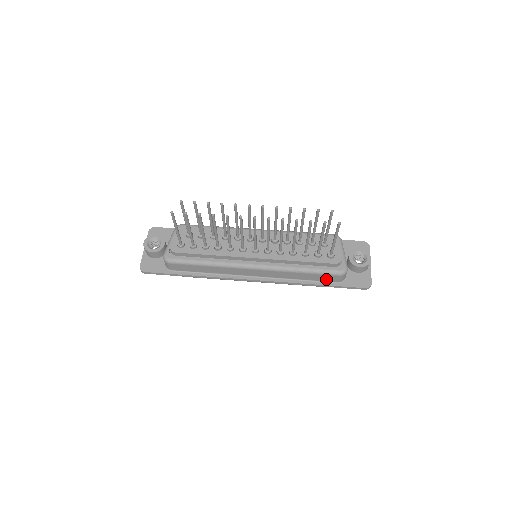
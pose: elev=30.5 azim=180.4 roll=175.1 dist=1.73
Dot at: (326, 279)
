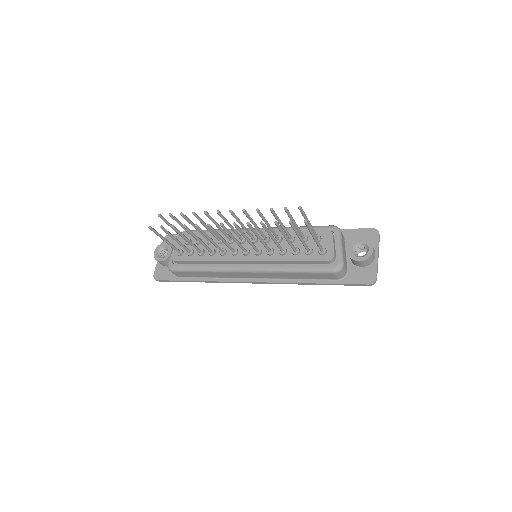
Dot at: (323, 277)
